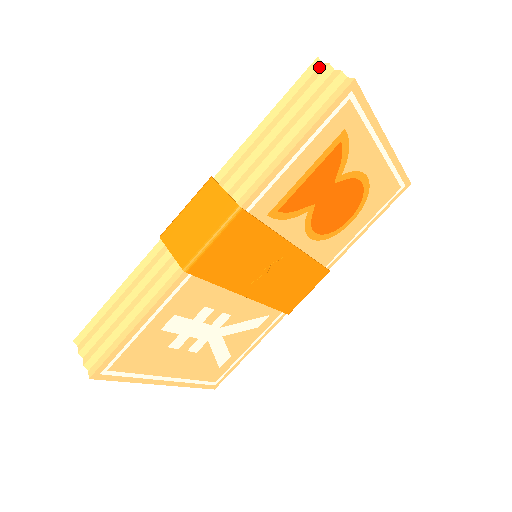
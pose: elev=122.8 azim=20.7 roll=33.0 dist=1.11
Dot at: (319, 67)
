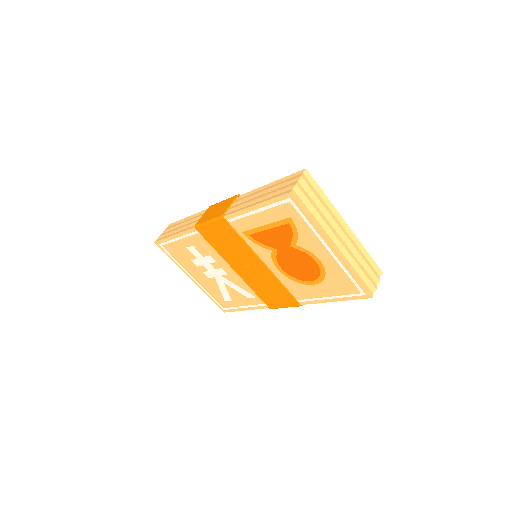
Dot at: (300, 174)
